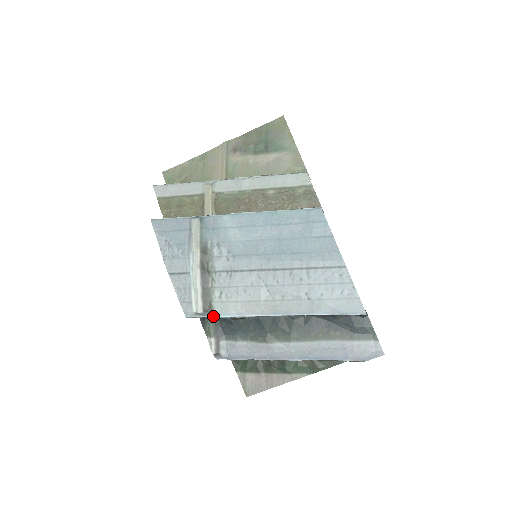
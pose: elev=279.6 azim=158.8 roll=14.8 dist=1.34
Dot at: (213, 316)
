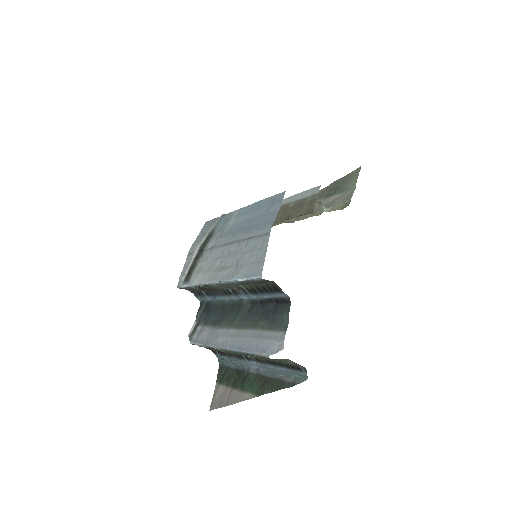
Dot at: (187, 285)
